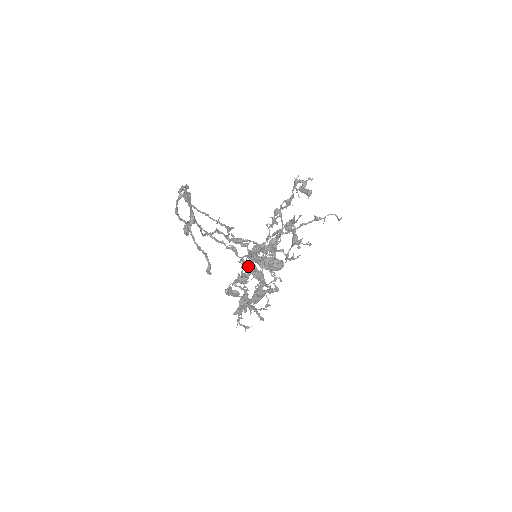
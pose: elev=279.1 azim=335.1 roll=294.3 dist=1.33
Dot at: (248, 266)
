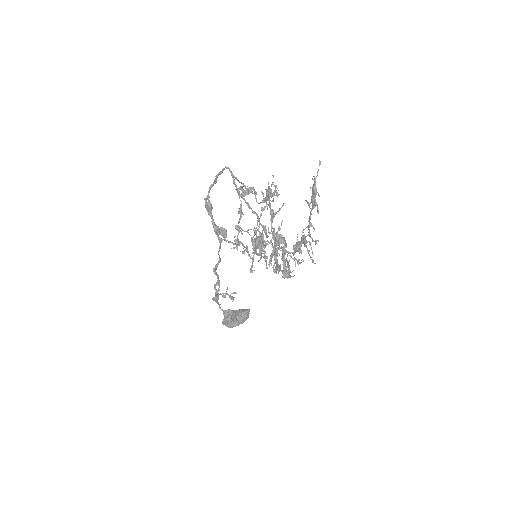
Dot at: (272, 234)
